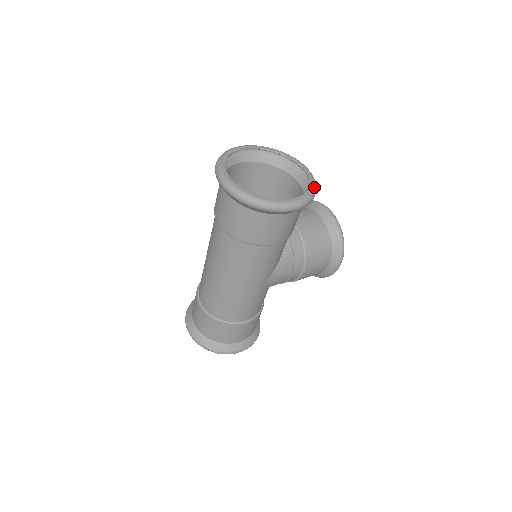
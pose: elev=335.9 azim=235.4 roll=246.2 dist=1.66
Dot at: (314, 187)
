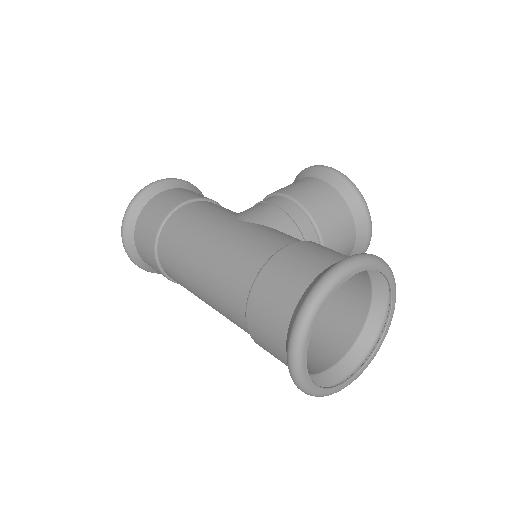
Dot at: occluded
